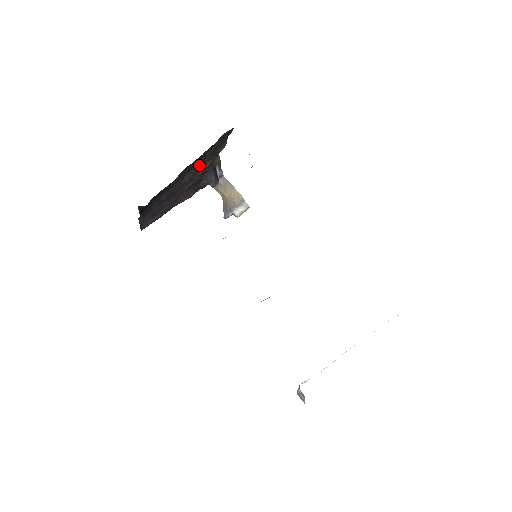
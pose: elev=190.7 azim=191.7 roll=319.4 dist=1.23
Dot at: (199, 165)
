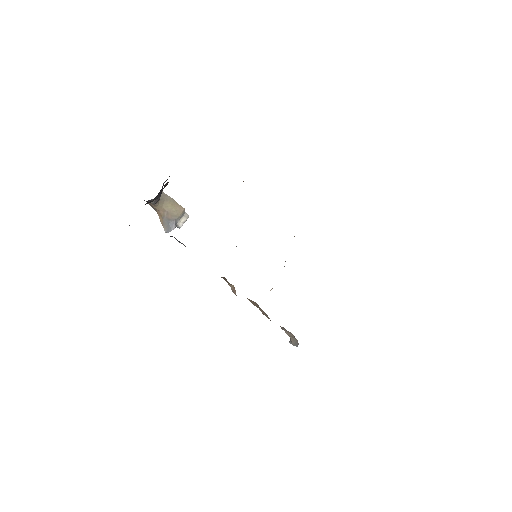
Dot at: occluded
